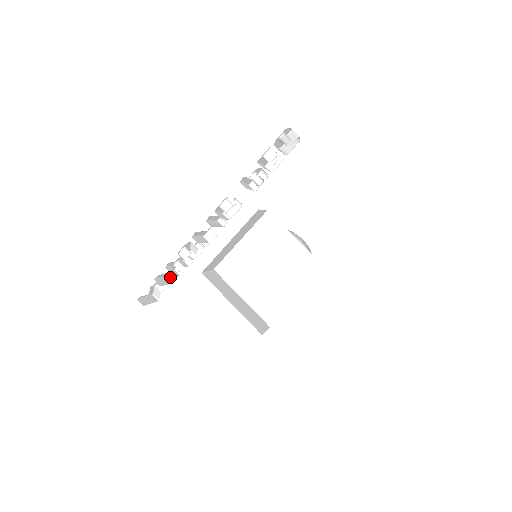
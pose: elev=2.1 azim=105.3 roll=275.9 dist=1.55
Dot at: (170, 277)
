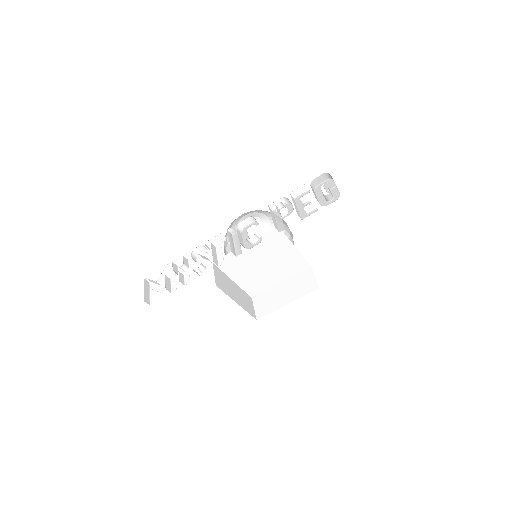
Dot at: (167, 268)
